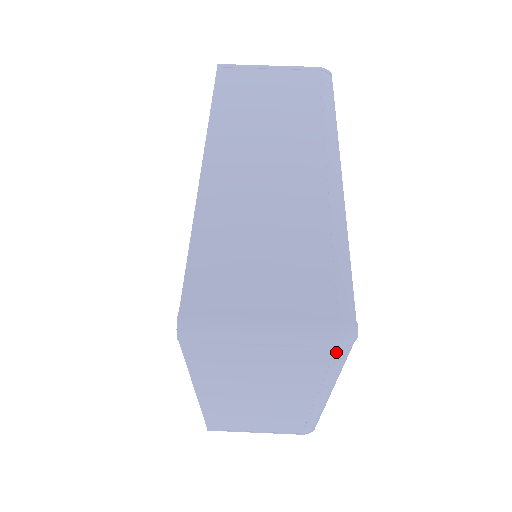
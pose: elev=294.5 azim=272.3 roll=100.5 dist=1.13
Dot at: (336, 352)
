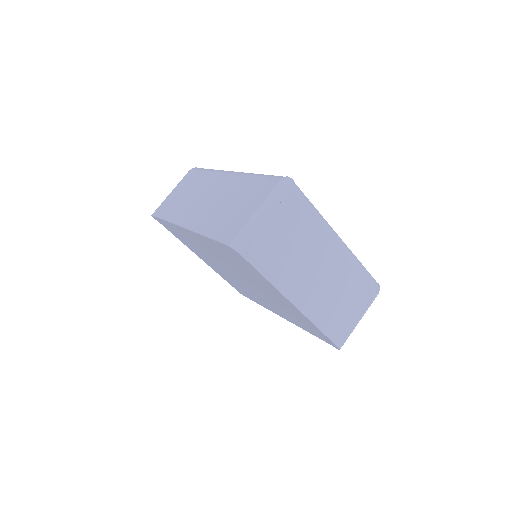
Dot at: (295, 194)
